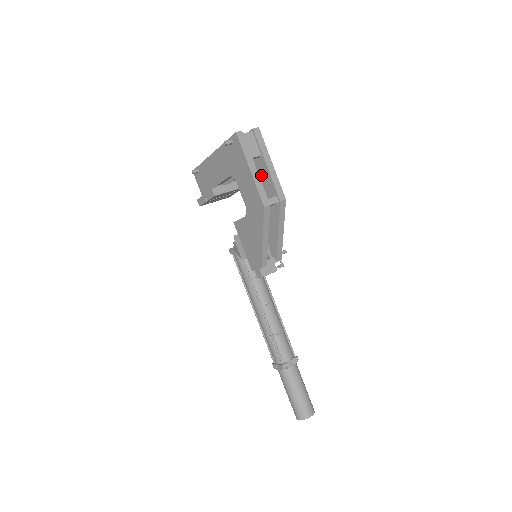
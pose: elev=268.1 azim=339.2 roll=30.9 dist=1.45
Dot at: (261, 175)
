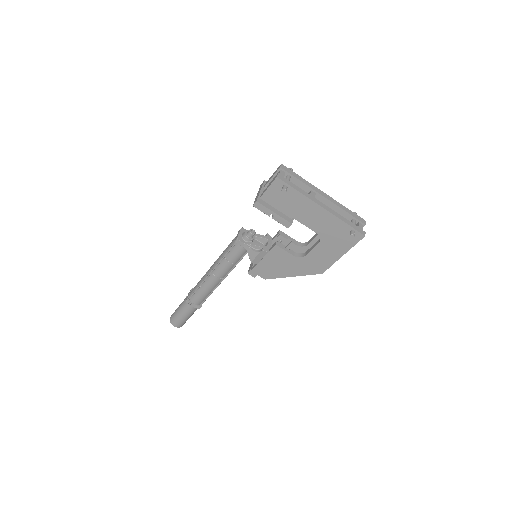
Dot at: occluded
